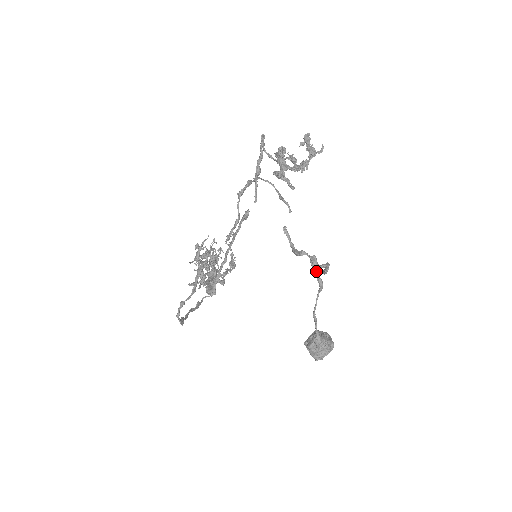
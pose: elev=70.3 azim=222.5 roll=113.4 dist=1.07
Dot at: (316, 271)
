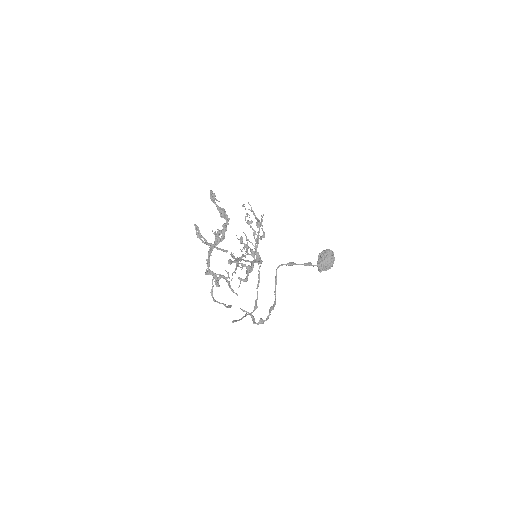
Dot at: (275, 292)
